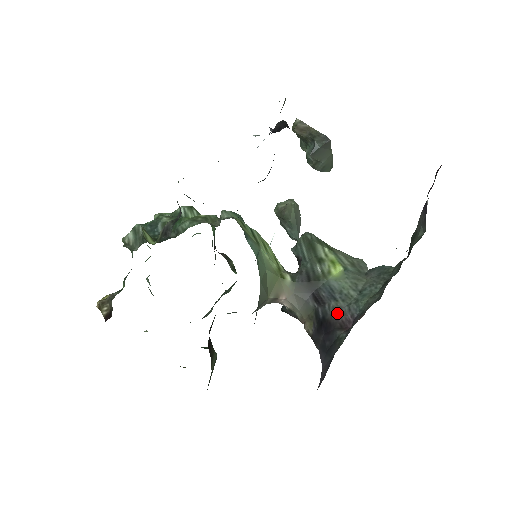
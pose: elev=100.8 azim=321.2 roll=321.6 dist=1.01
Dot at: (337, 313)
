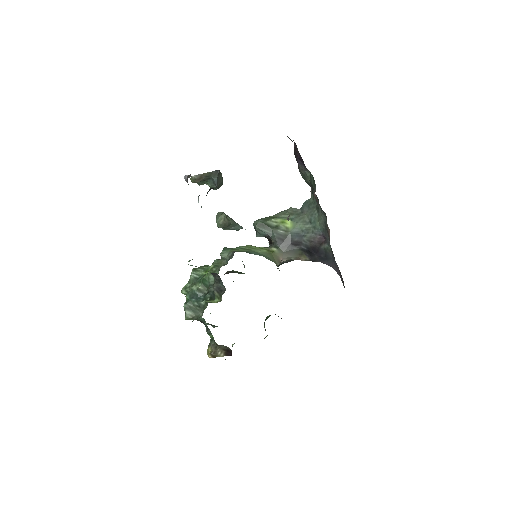
Dot at: (312, 240)
